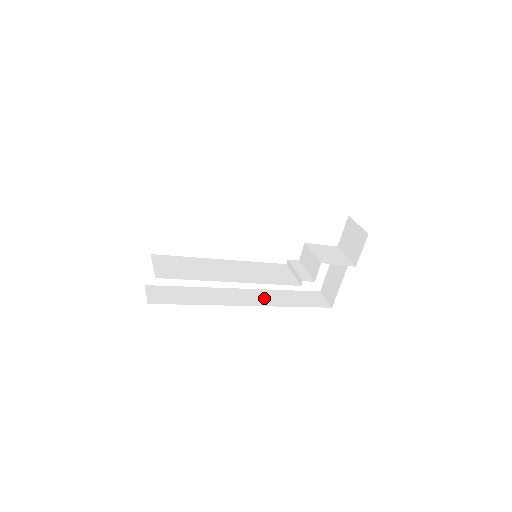
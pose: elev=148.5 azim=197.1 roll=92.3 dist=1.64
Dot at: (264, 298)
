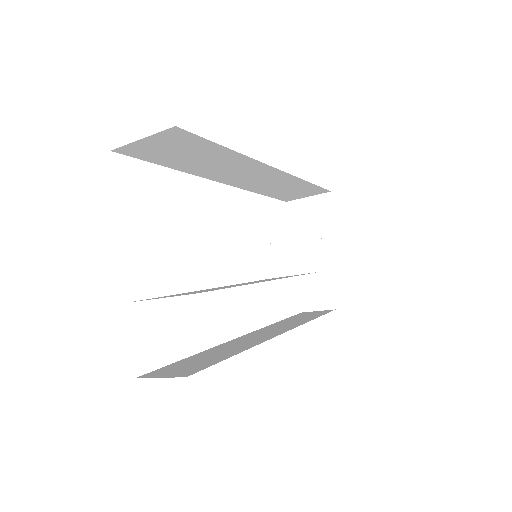
Dot at: (280, 327)
